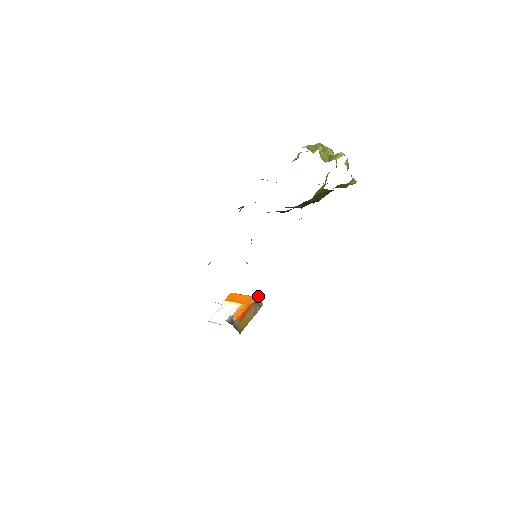
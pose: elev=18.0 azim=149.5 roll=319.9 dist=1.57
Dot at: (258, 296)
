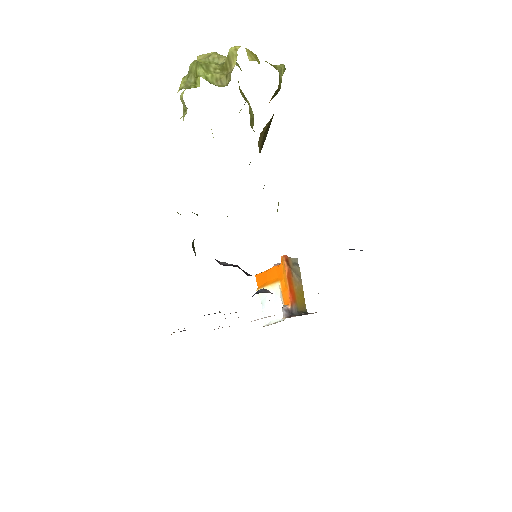
Dot at: (286, 258)
